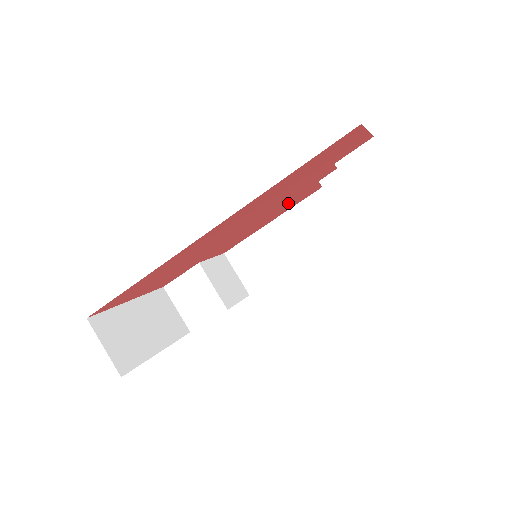
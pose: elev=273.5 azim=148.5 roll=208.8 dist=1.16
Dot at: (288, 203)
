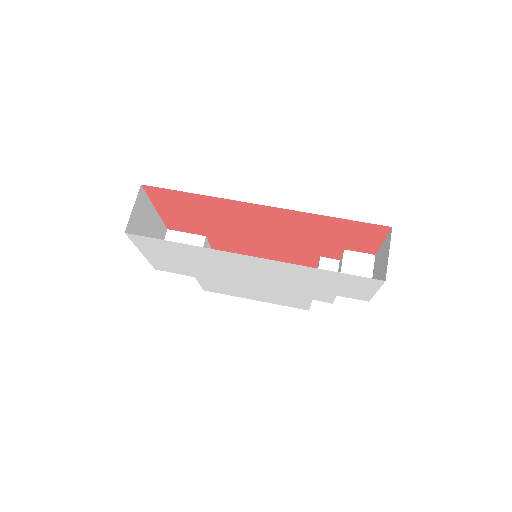
Dot at: (290, 254)
